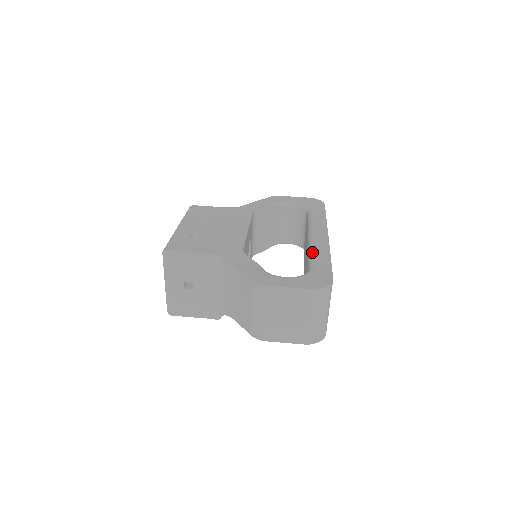
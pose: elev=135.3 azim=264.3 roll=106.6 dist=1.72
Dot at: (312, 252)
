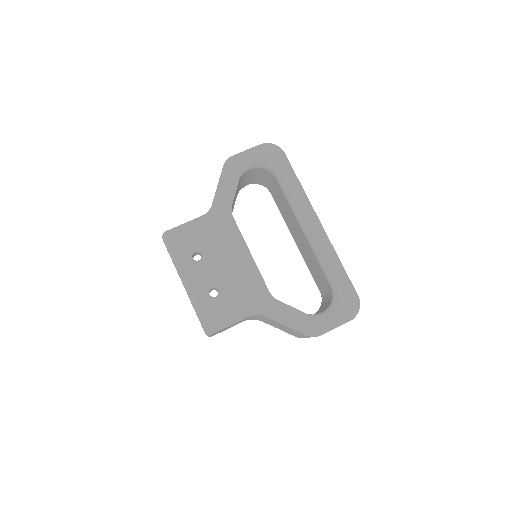
Dot at: (323, 262)
